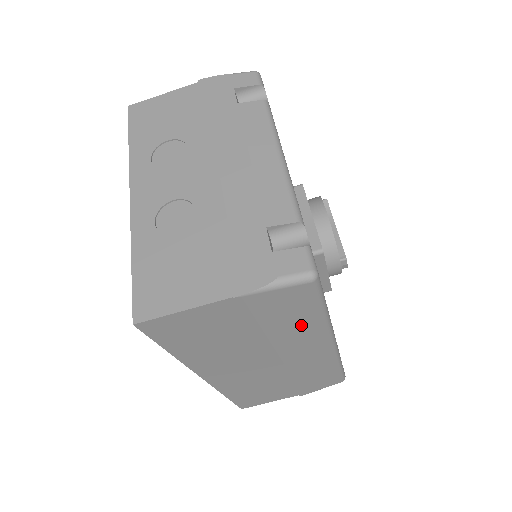
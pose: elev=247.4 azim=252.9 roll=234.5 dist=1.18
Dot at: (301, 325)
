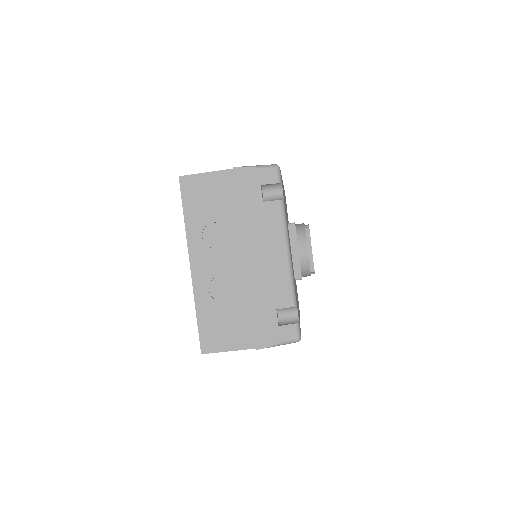
Dot at: occluded
